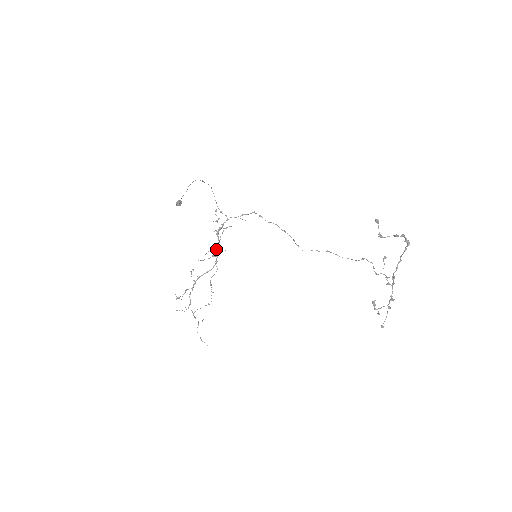
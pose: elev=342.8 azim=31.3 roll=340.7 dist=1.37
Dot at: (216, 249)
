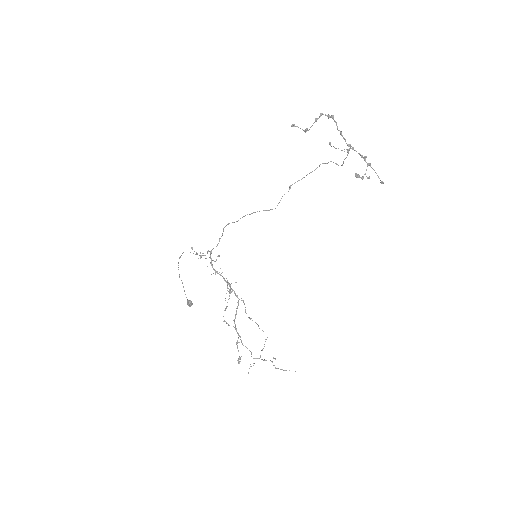
Dot at: (227, 286)
